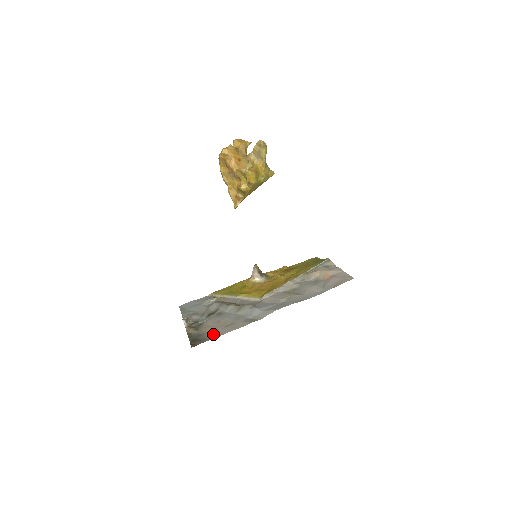
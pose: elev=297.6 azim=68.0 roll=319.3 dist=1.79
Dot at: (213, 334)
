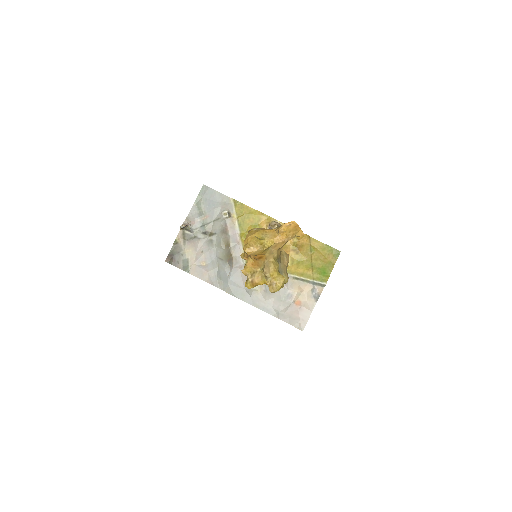
Dot at: (186, 264)
